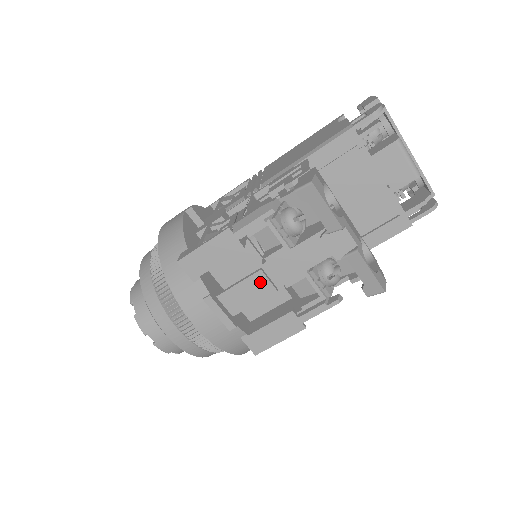
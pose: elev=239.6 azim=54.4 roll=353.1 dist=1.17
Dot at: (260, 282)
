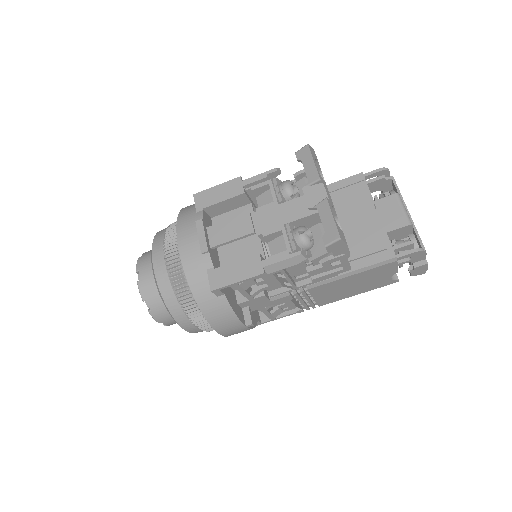
Dot at: (244, 222)
